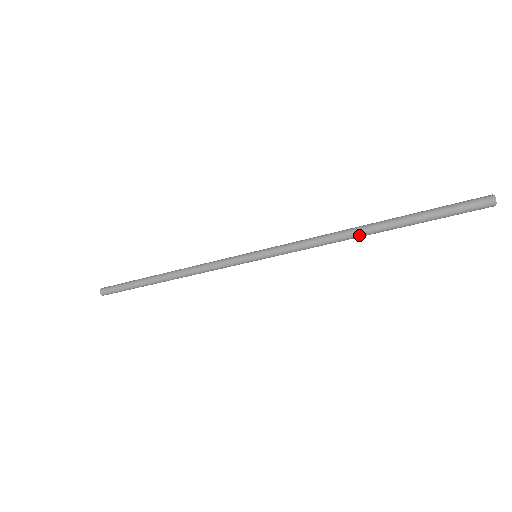
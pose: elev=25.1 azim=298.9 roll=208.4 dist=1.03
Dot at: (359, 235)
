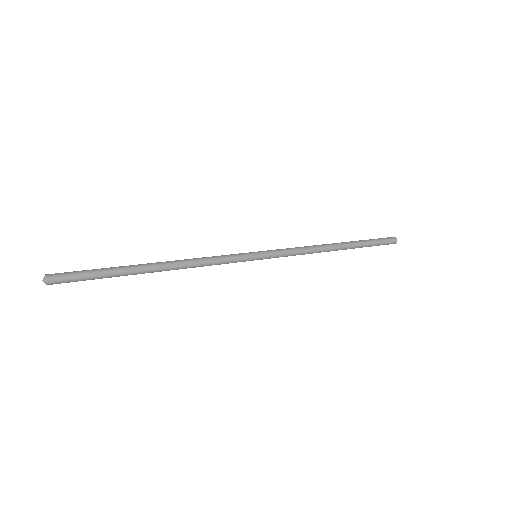
Dot at: occluded
